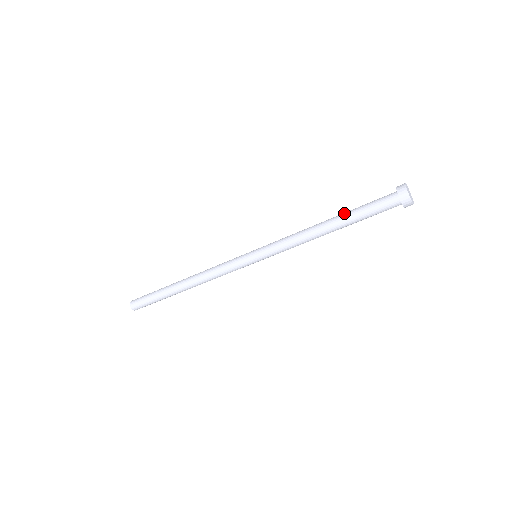
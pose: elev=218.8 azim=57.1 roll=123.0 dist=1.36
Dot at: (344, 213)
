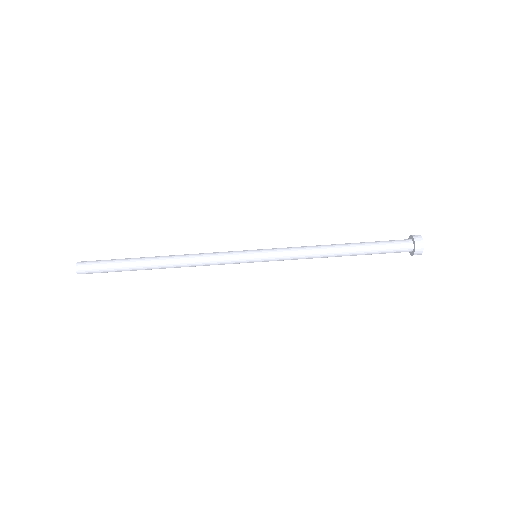
Dot at: (360, 243)
